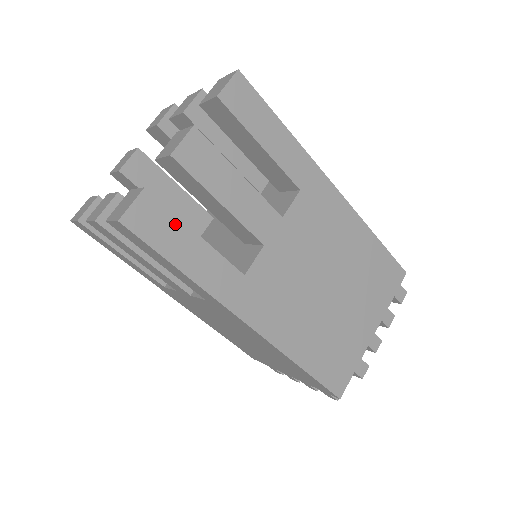
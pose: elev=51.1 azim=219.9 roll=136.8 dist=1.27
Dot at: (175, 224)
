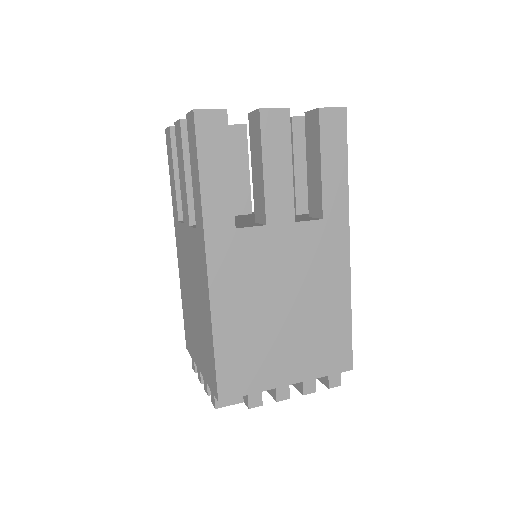
Dot at: (224, 148)
